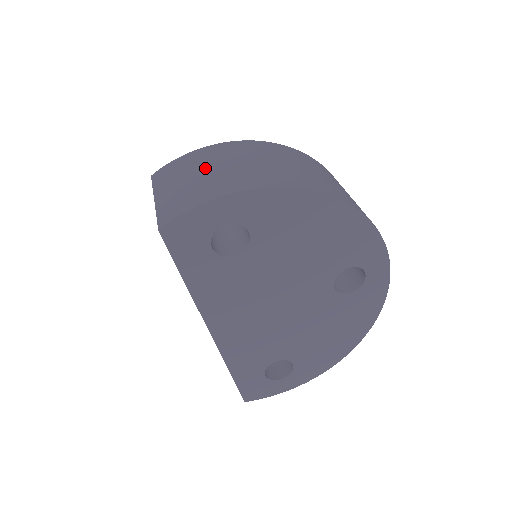
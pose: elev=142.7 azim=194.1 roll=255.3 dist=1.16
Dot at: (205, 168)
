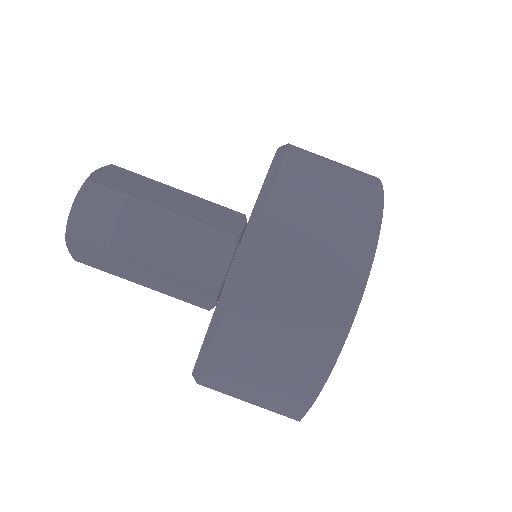
Dot at: (260, 367)
